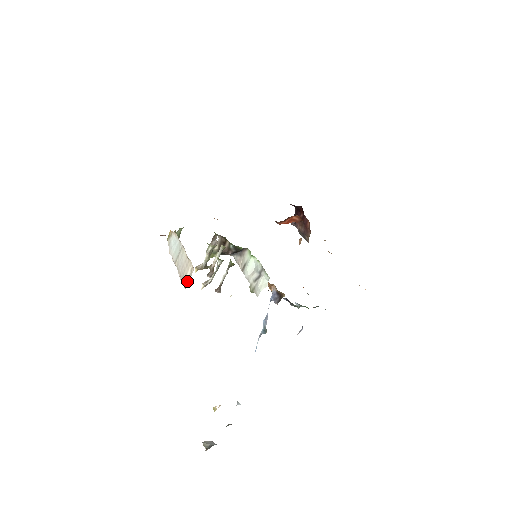
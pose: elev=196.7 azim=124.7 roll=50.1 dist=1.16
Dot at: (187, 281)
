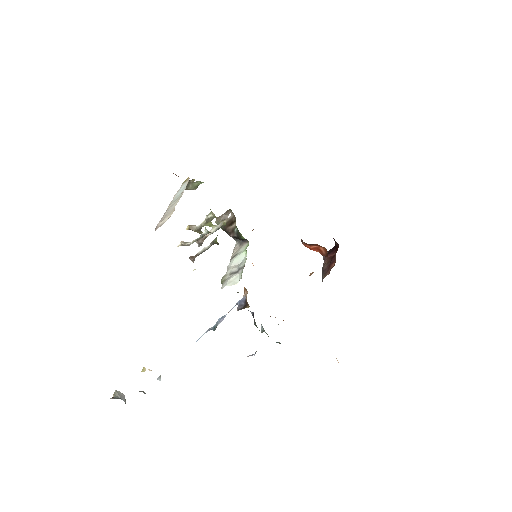
Dot at: (160, 225)
